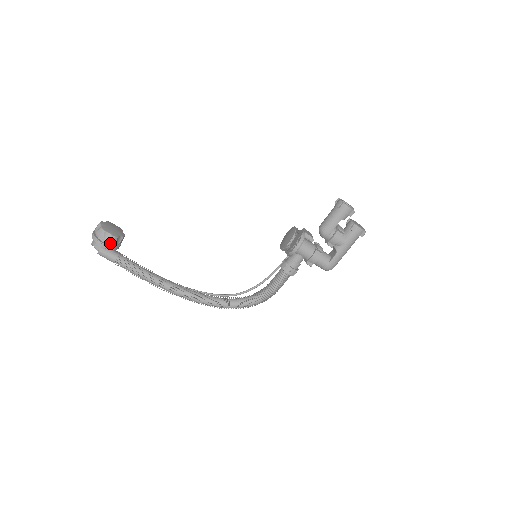
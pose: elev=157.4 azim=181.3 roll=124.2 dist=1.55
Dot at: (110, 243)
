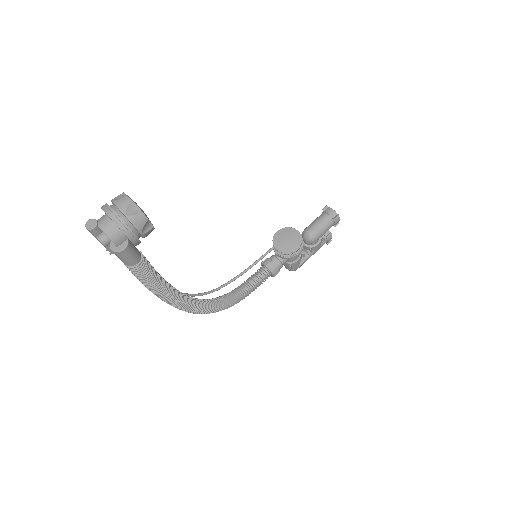
Dot at: (143, 237)
